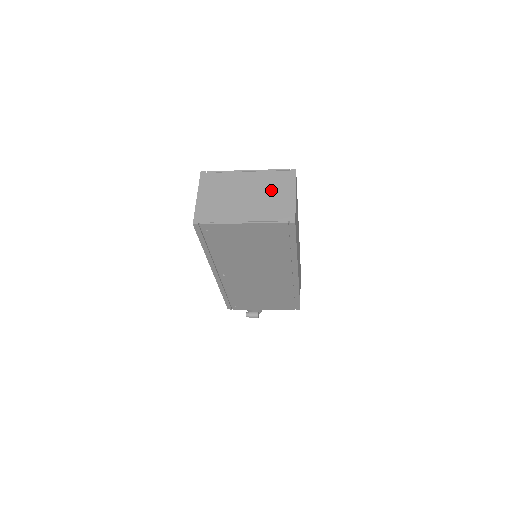
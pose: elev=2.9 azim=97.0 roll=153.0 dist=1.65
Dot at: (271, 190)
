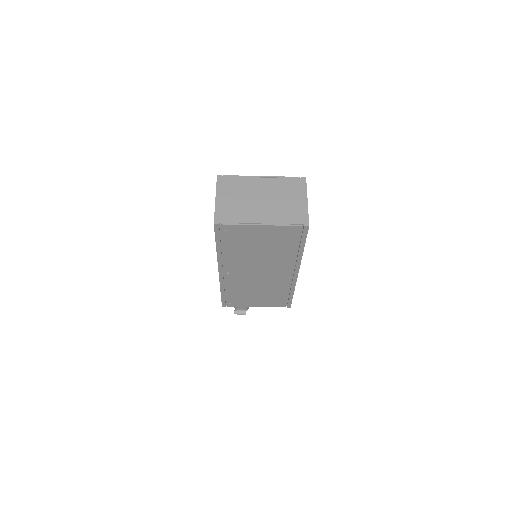
Dot at: (285, 195)
